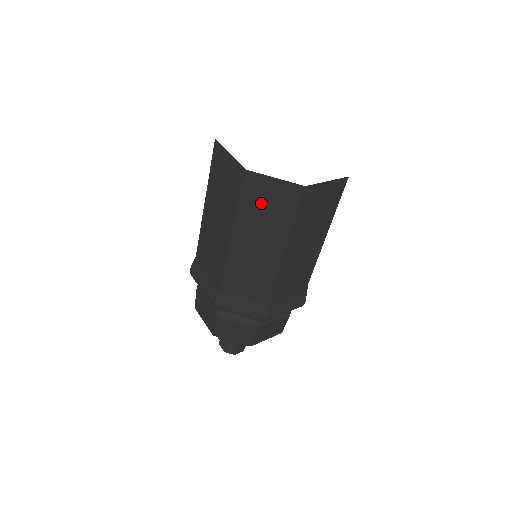
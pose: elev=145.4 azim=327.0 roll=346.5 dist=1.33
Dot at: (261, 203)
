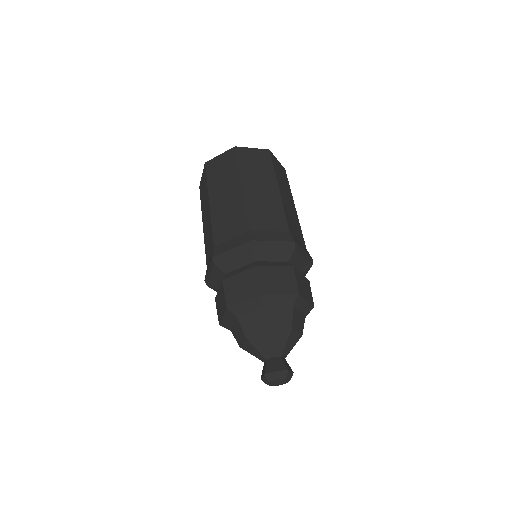
Dot at: (218, 171)
